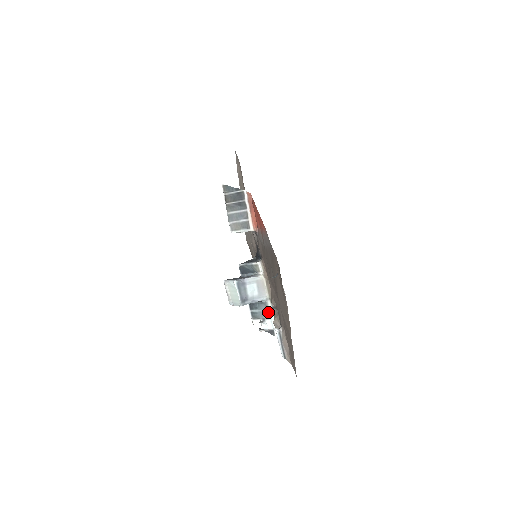
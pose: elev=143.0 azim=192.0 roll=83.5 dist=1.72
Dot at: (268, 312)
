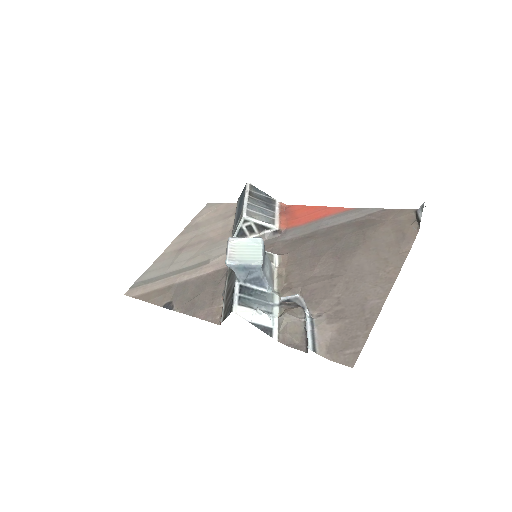
Dot at: (271, 305)
